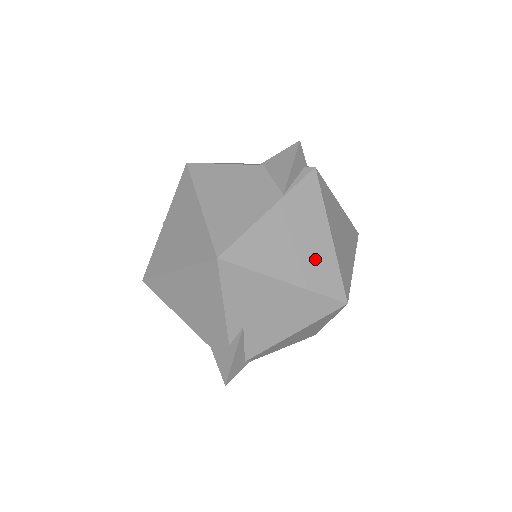
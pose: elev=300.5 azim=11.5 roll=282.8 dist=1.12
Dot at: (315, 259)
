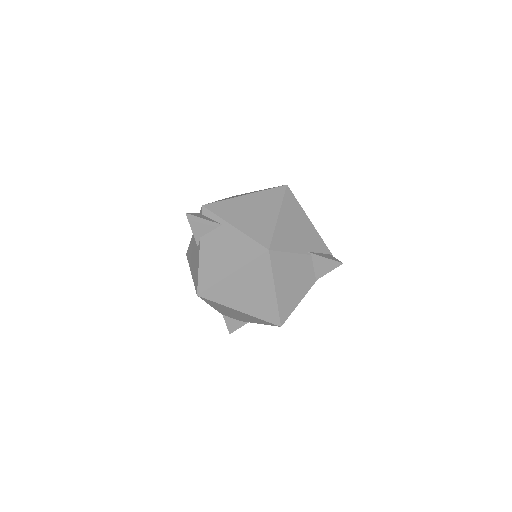
Dot at: occluded
